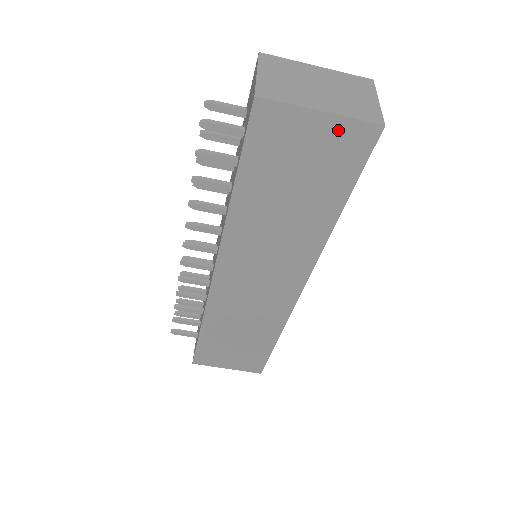
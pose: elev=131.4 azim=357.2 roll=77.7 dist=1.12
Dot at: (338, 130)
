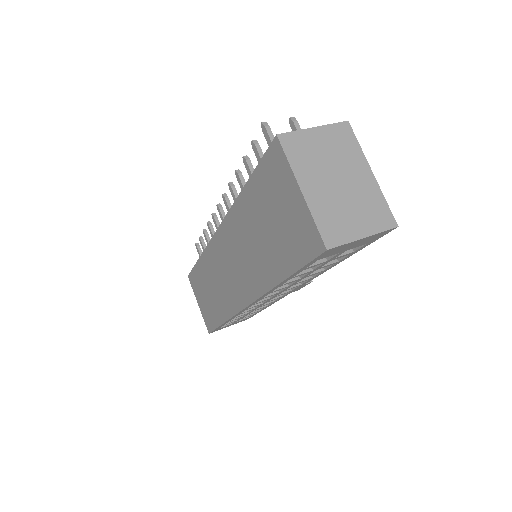
Dot at: (304, 217)
